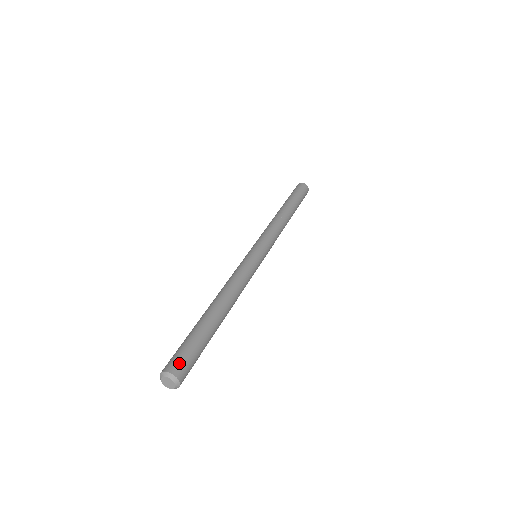
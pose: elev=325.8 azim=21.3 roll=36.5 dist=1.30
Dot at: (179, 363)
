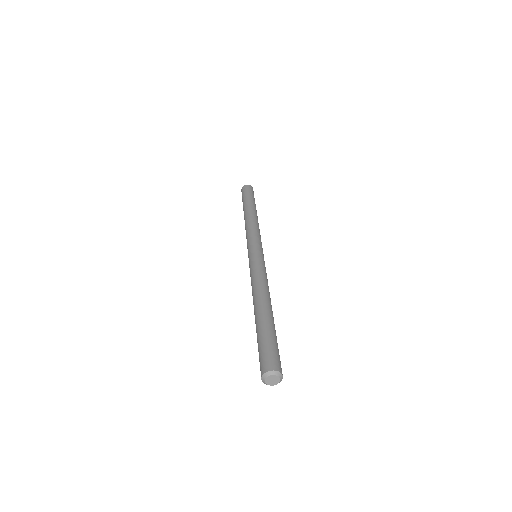
Dot at: (269, 360)
